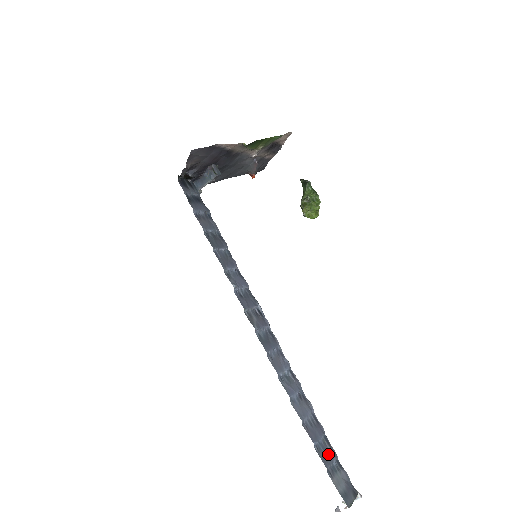
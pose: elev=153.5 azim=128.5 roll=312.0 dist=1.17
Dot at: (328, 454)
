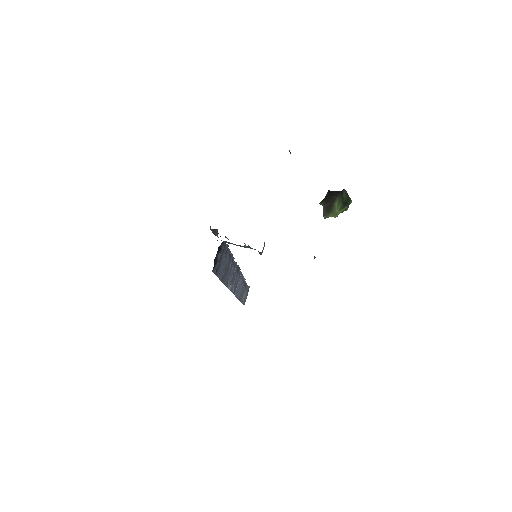
Dot at: (243, 292)
